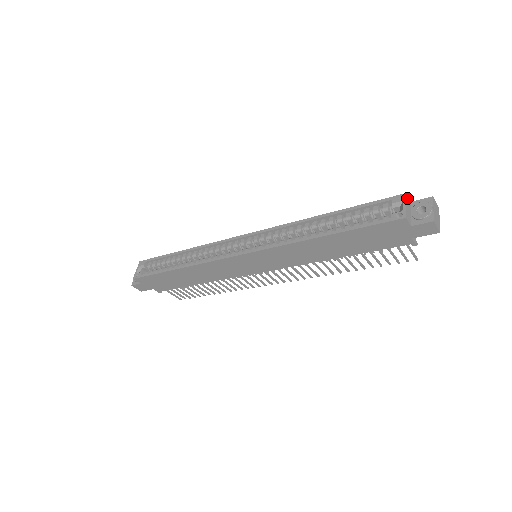
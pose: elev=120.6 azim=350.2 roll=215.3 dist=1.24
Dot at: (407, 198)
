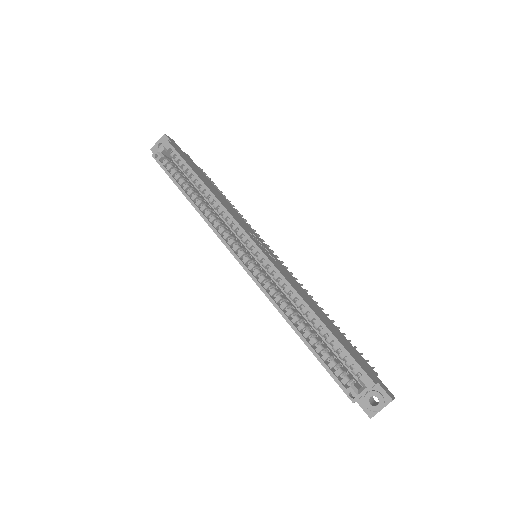
Dot at: occluded
